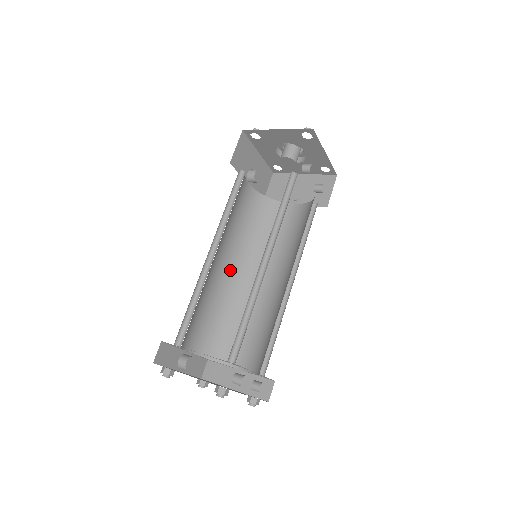
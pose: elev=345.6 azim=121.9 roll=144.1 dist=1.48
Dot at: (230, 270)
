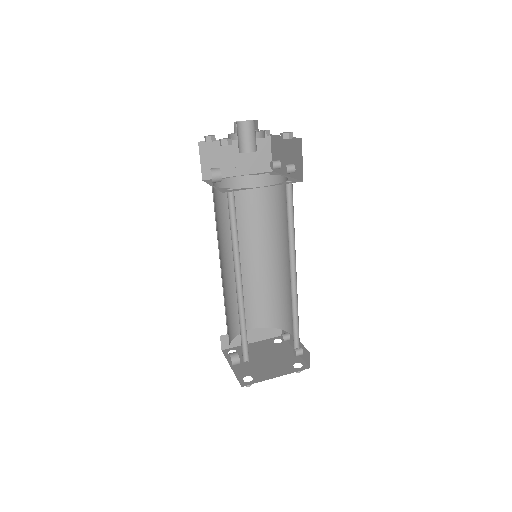
Dot at: (222, 270)
